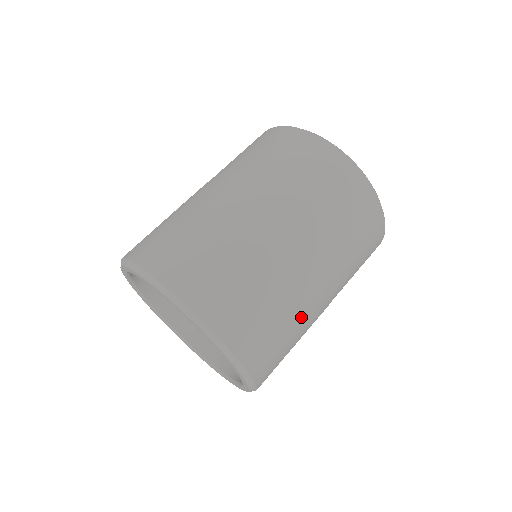
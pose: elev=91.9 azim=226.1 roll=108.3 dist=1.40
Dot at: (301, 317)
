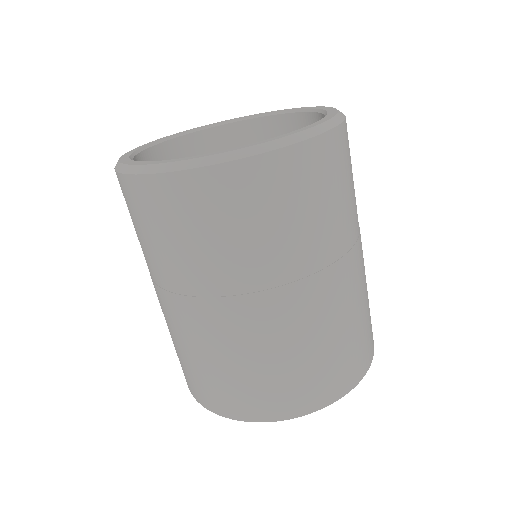
Dot at: (360, 298)
